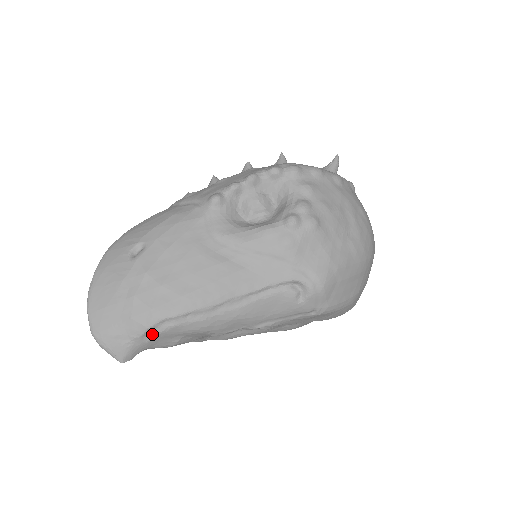
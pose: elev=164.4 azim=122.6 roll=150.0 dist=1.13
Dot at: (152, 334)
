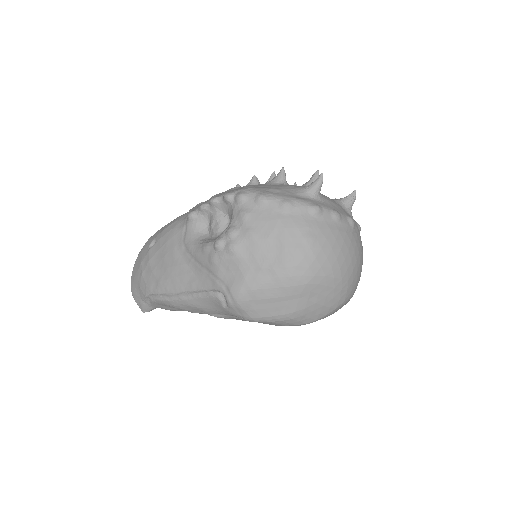
Dot at: (150, 301)
